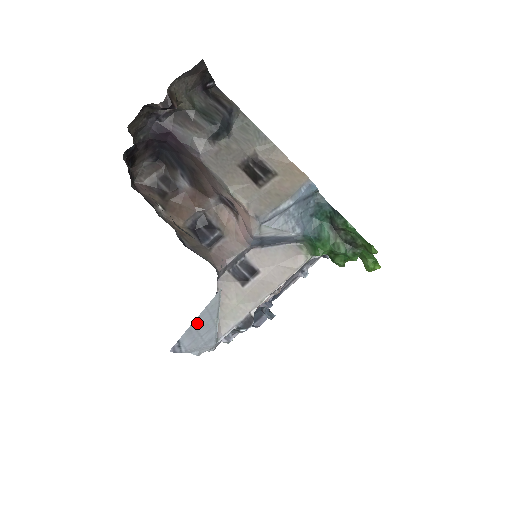
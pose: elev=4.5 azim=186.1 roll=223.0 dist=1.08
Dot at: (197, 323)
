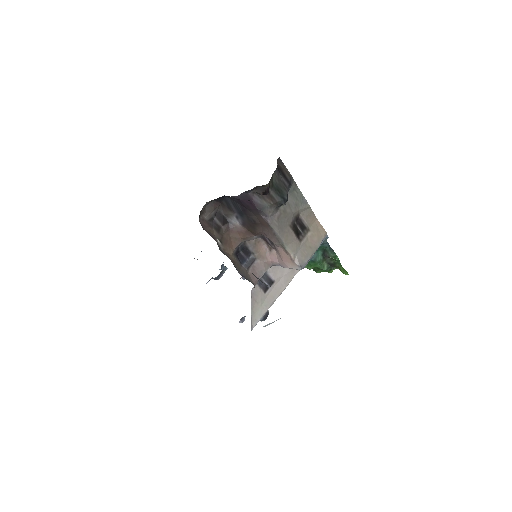
Dot at: occluded
